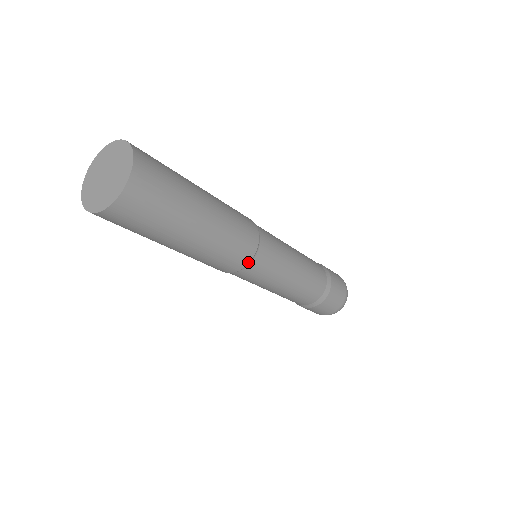
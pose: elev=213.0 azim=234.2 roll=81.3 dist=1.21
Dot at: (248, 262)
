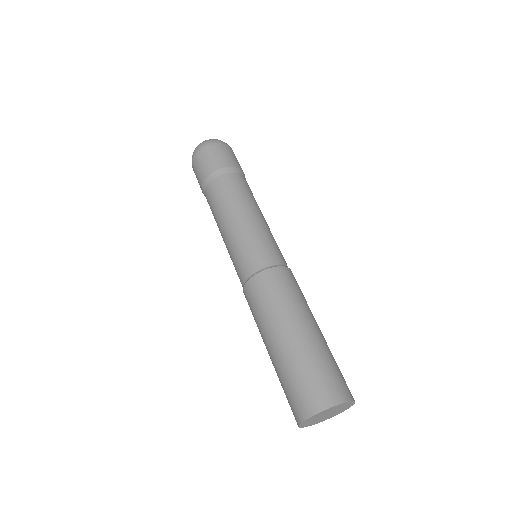
Dot at: occluded
